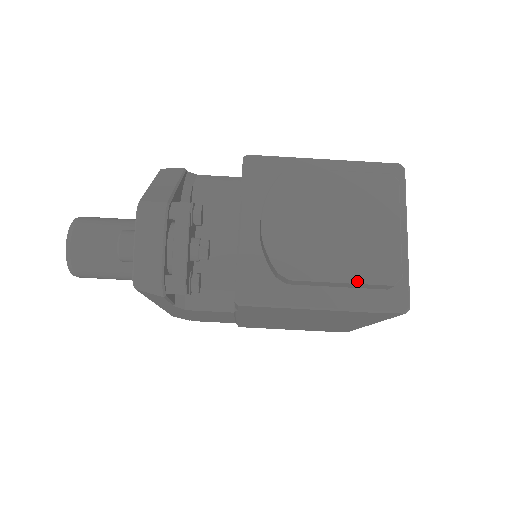
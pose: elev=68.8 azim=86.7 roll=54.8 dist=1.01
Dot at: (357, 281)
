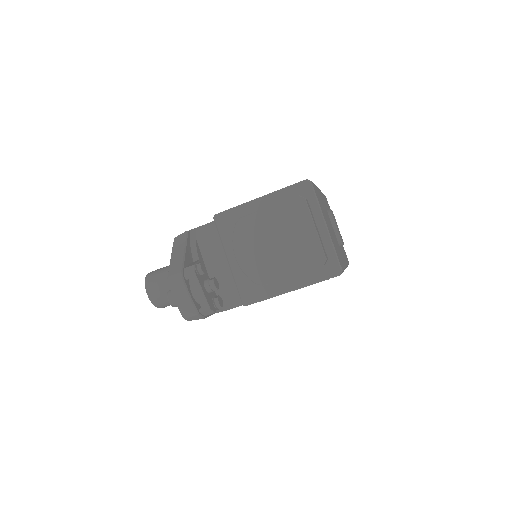
Dot at: (301, 272)
